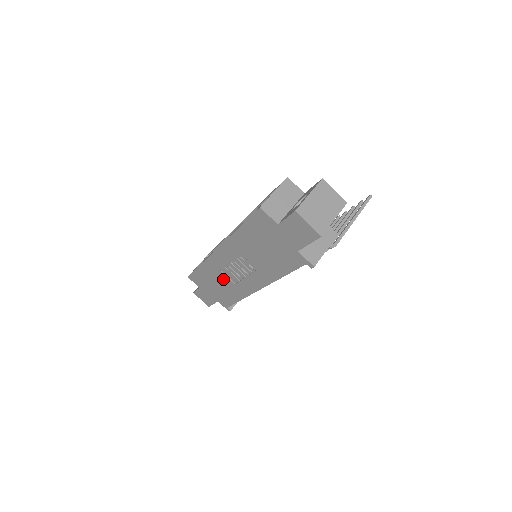
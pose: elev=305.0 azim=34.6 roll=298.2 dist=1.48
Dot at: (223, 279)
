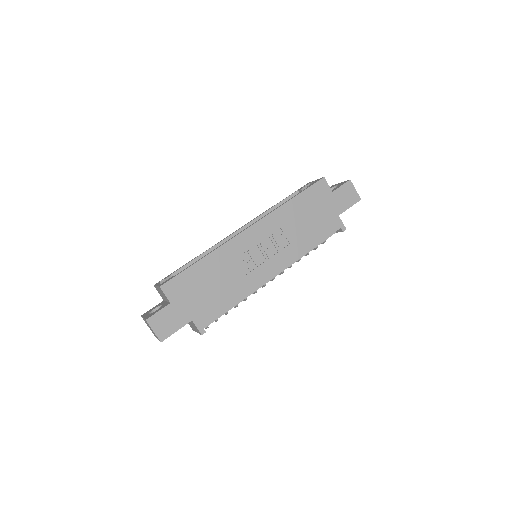
Dot at: (230, 272)
